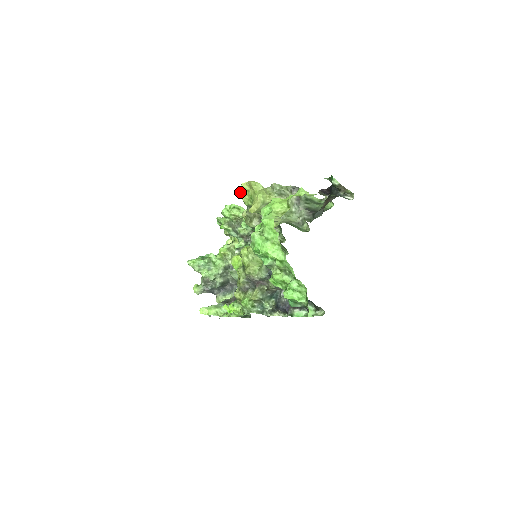
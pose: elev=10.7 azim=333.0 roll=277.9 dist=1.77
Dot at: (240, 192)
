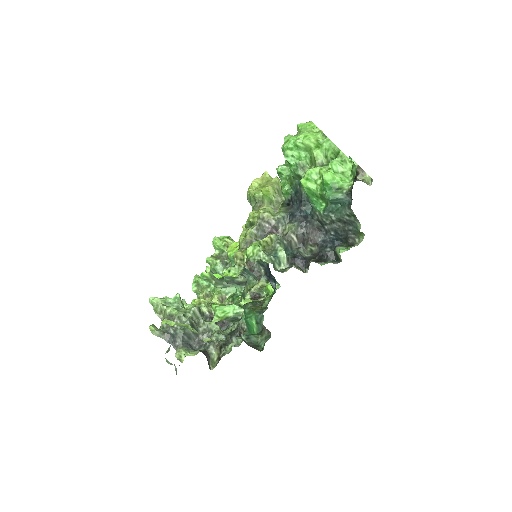
Dot at: (250, 187)
